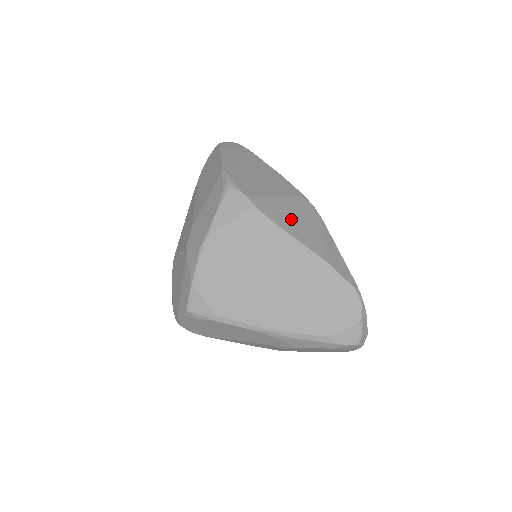
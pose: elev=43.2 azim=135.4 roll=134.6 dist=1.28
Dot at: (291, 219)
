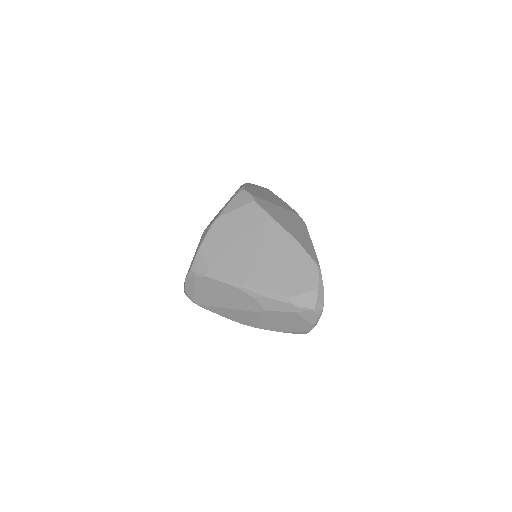
Dot at: (280, 216)
